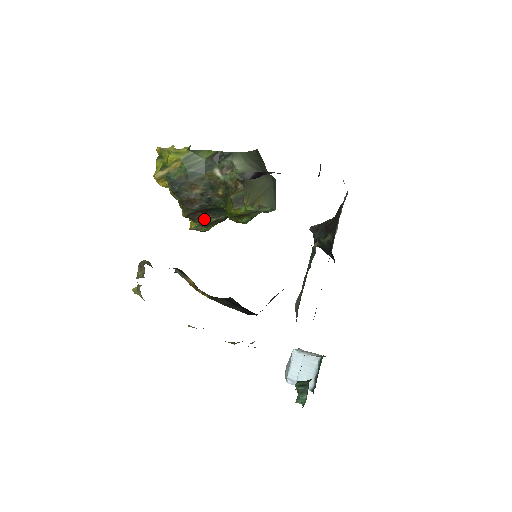
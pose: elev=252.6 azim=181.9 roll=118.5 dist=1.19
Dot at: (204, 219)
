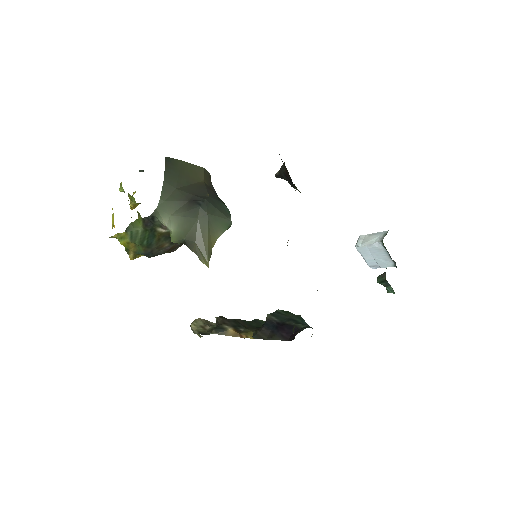
Dot at: occluded
